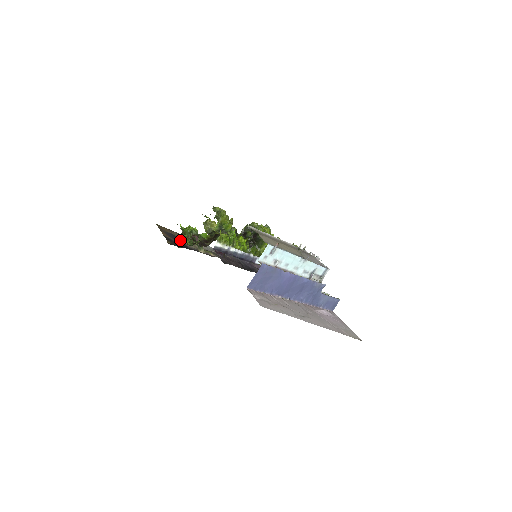
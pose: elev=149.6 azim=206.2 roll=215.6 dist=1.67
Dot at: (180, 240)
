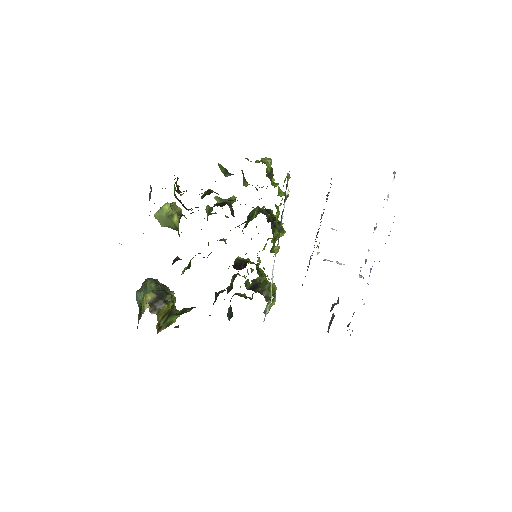
Dot at: (177, 185)
